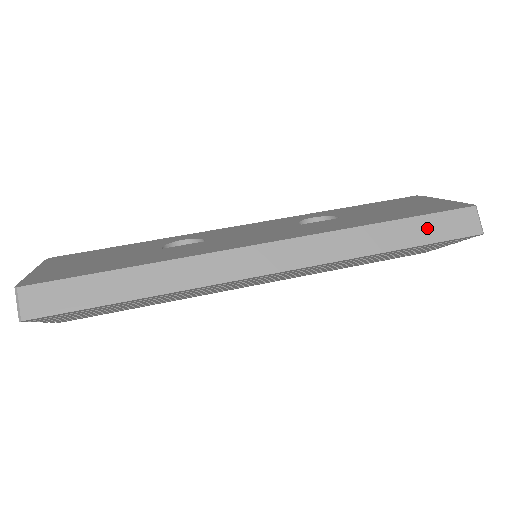
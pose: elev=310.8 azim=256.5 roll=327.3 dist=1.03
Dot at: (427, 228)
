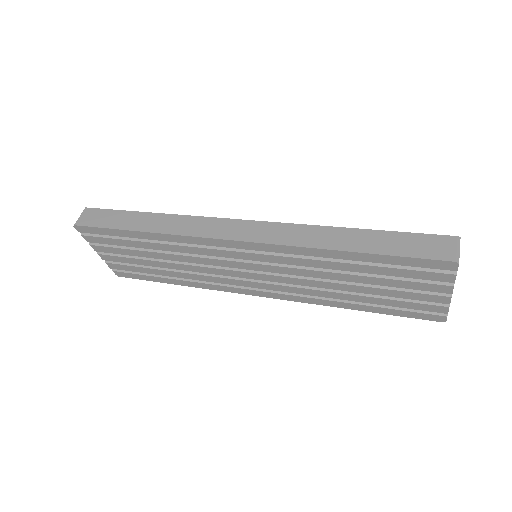
Dot at: (392, 242)
